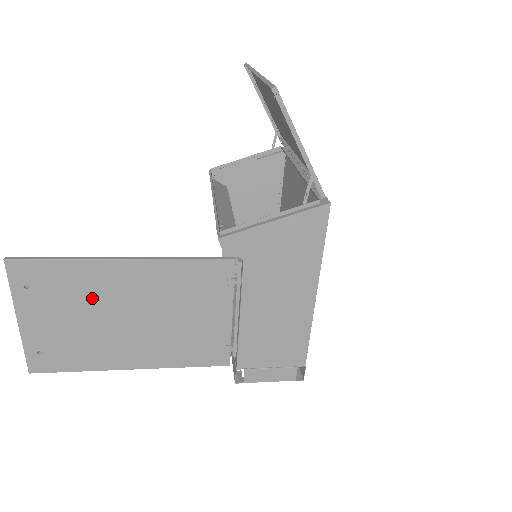
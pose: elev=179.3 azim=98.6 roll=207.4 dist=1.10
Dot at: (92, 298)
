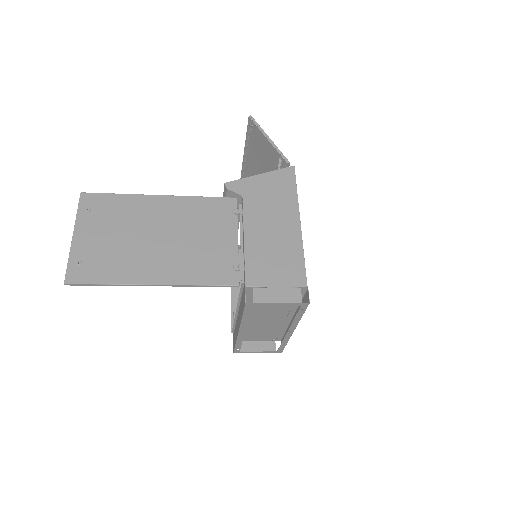
Dot at: (133, 221)
